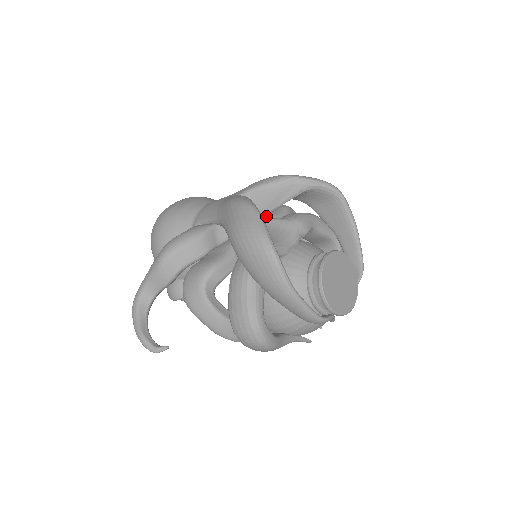
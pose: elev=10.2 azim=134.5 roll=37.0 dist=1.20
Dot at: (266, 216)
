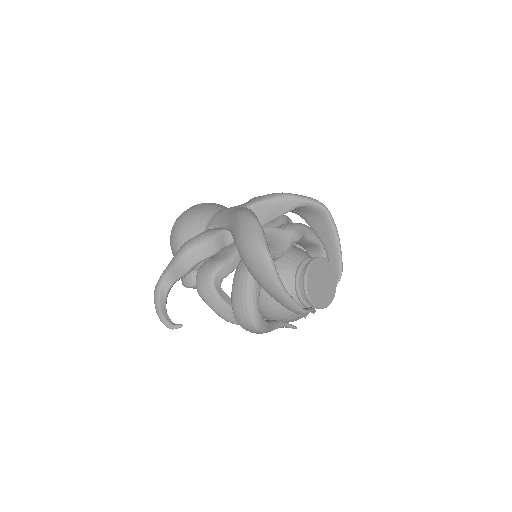
Dot at: (266, 224)
